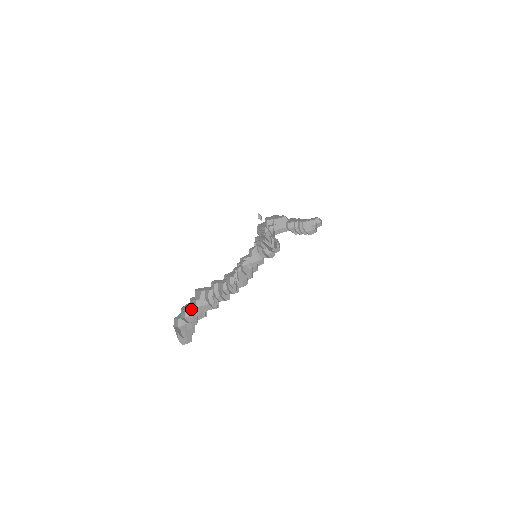
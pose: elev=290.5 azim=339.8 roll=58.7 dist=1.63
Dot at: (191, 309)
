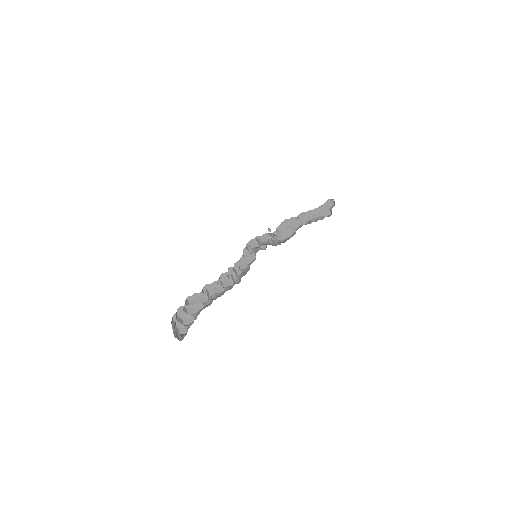
Dot at: (191, 316)
